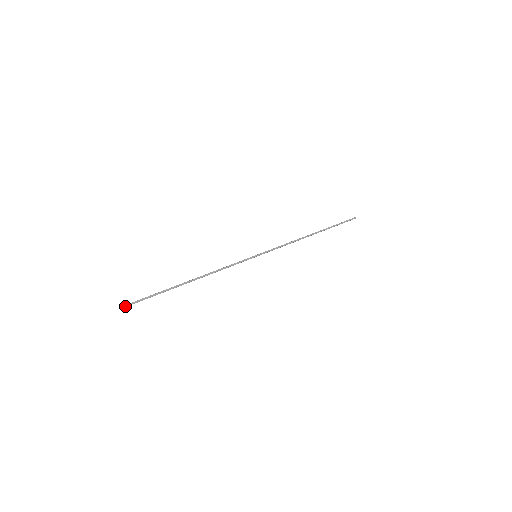
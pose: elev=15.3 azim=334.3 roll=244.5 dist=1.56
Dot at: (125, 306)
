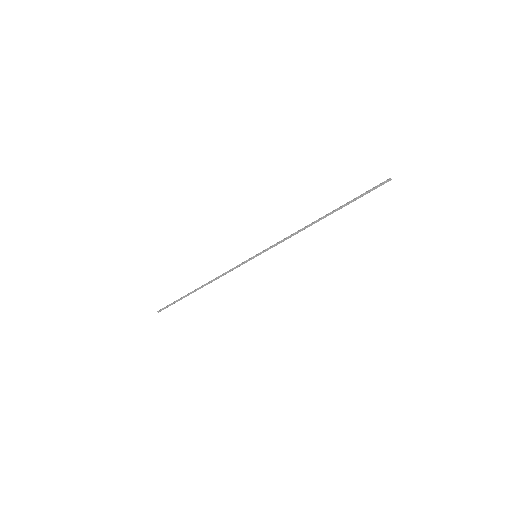
Dot at: (161, 310)
